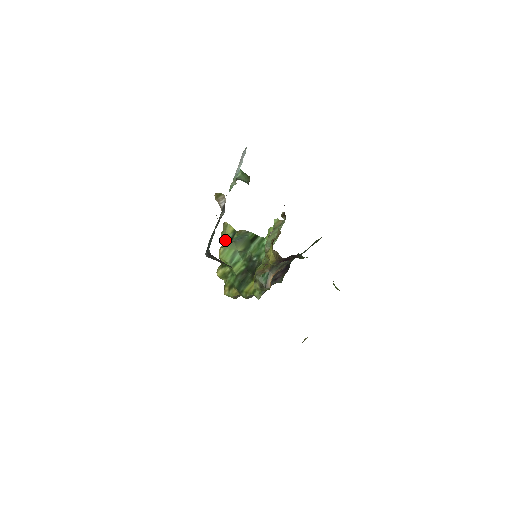
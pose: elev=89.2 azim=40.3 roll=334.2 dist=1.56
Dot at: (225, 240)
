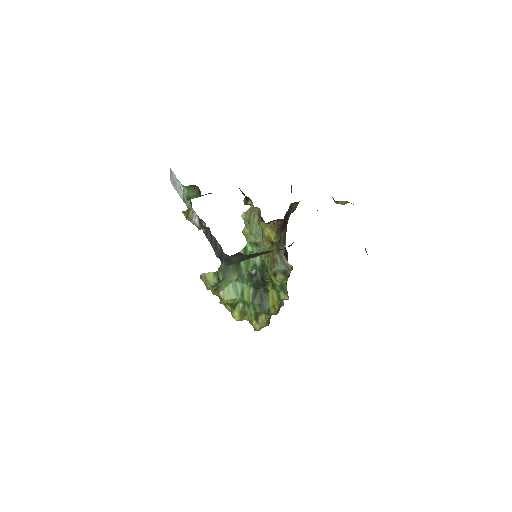
Dot at: (213, 294)
